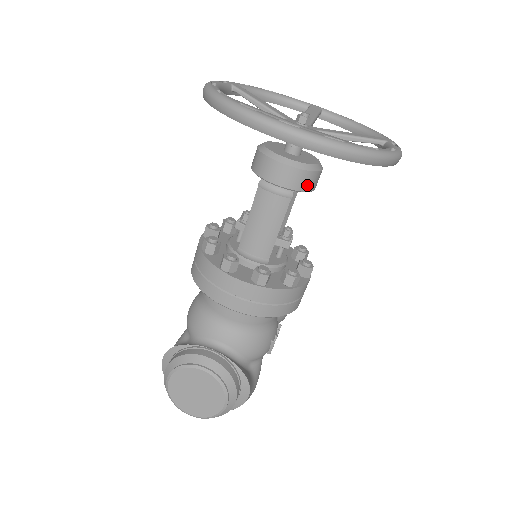
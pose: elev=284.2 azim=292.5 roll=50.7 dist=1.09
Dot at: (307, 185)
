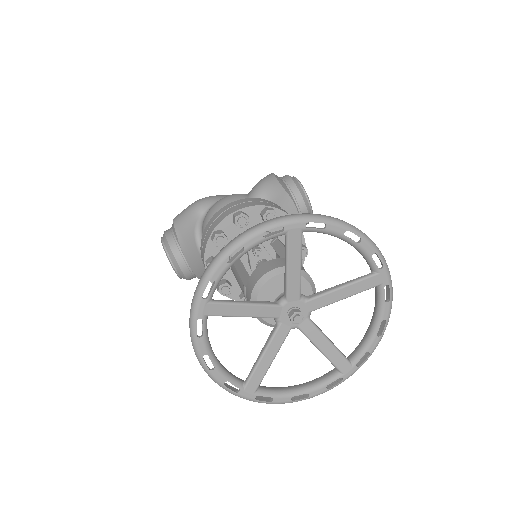
Dot at: occluded
